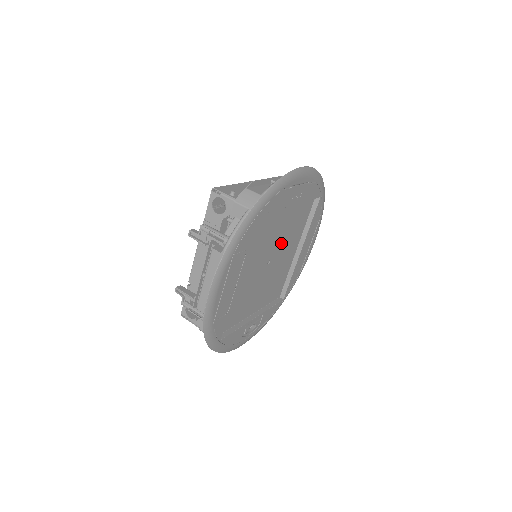
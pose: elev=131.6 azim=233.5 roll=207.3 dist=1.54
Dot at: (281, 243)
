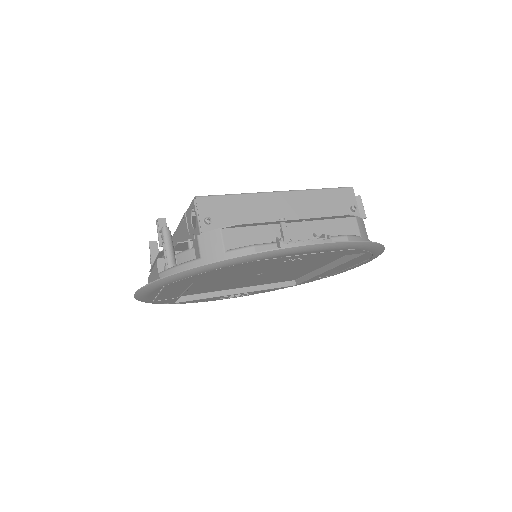
Dot at: (285, 266)
